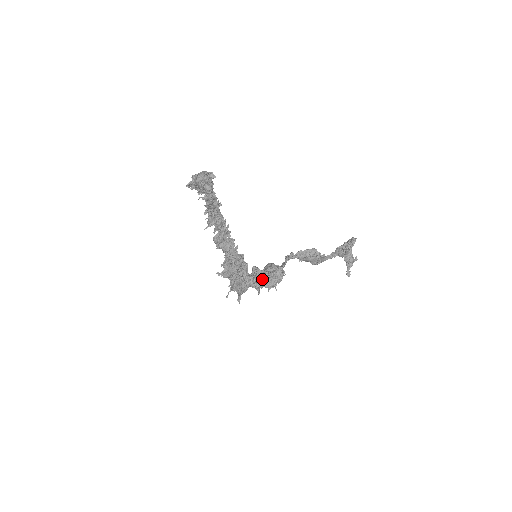
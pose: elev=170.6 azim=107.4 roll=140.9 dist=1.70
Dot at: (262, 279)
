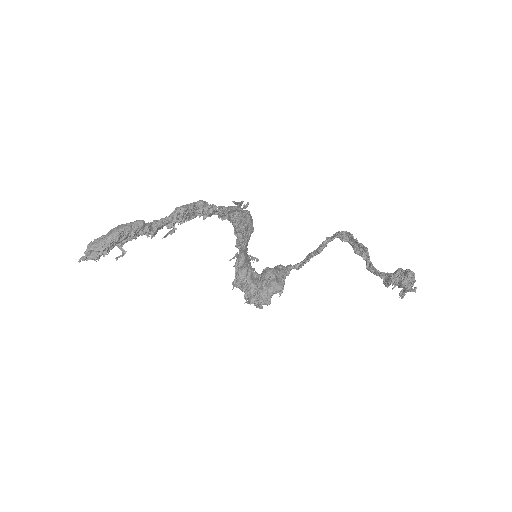
Dot at: (248, 293)
